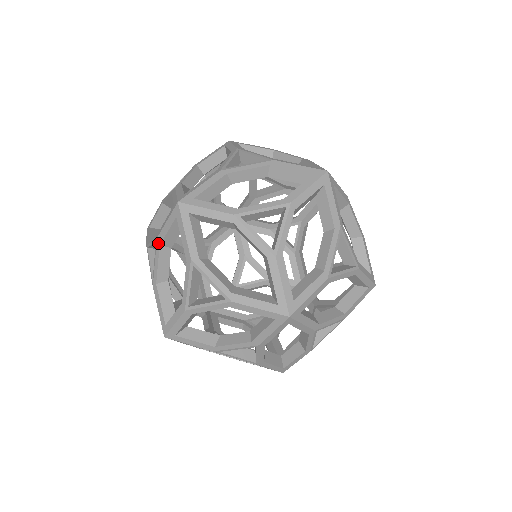
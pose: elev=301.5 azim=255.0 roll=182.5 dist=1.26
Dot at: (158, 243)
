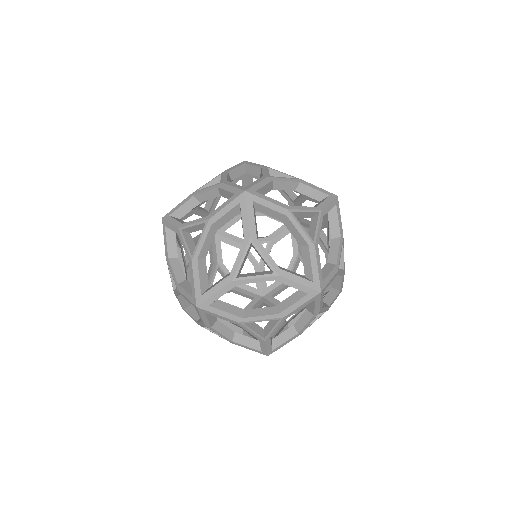
Dot at: (209, 327)
